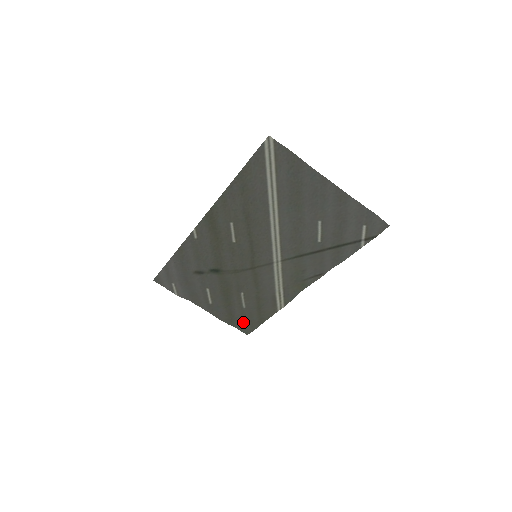
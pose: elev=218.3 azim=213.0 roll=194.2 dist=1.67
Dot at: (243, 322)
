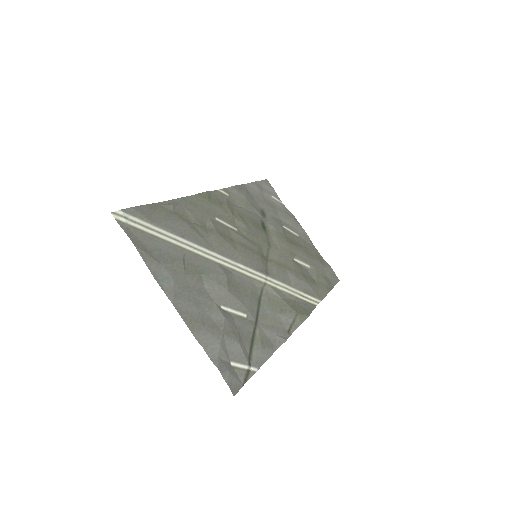
Dot at: (325, 271)
